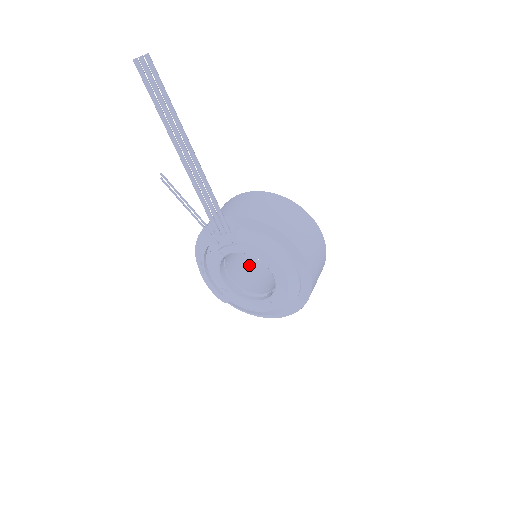
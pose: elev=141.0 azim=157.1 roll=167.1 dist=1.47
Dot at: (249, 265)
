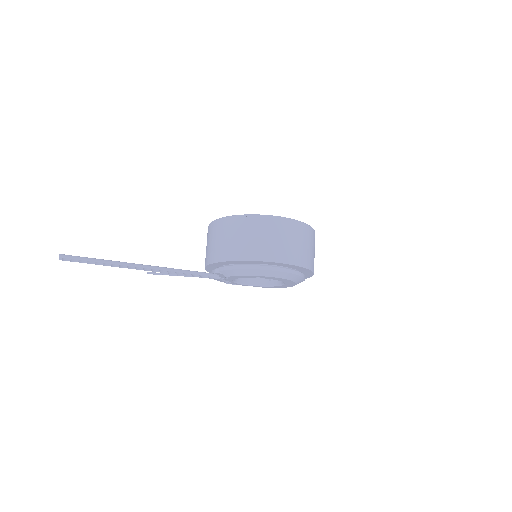
Dot at: occluded
